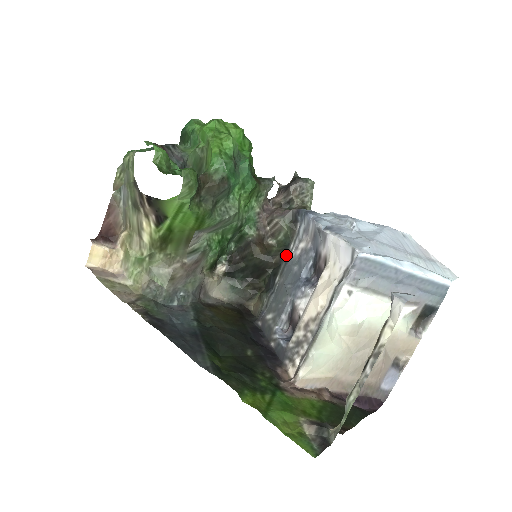
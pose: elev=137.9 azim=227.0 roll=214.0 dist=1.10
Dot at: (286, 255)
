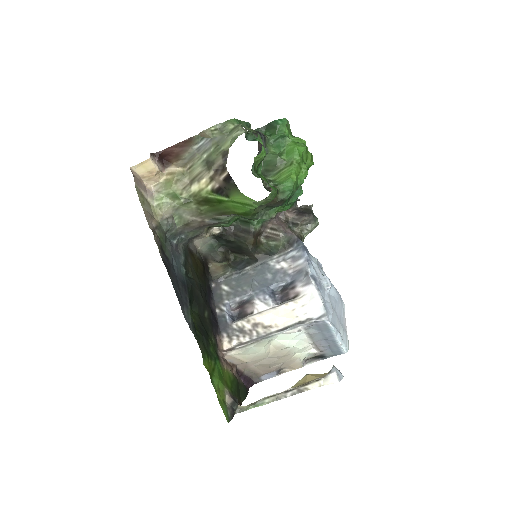
Dot at: (267, 259)
